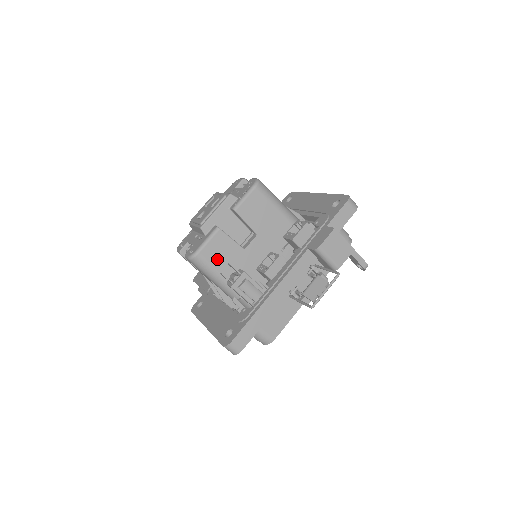
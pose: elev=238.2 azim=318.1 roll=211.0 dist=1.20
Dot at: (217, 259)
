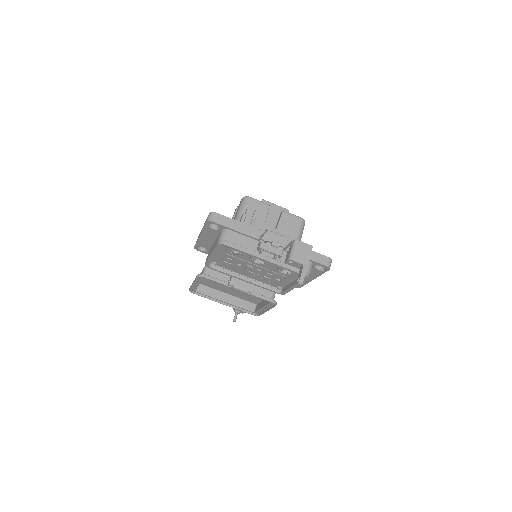
Dot at: (252, 210)
